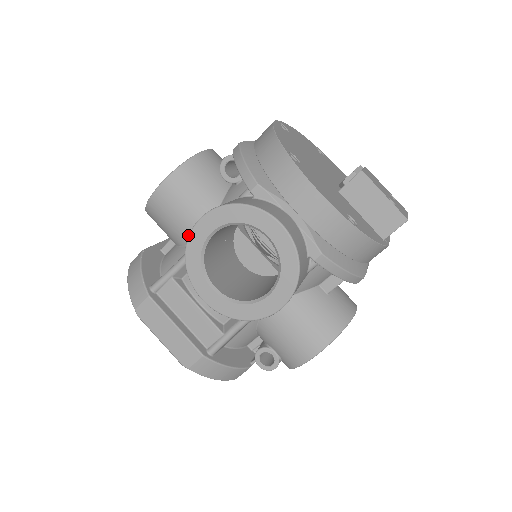
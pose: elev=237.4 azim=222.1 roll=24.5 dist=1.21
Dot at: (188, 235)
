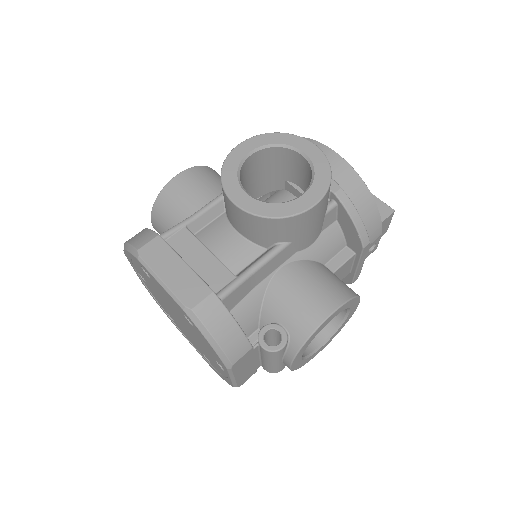
Dot at: occluded
